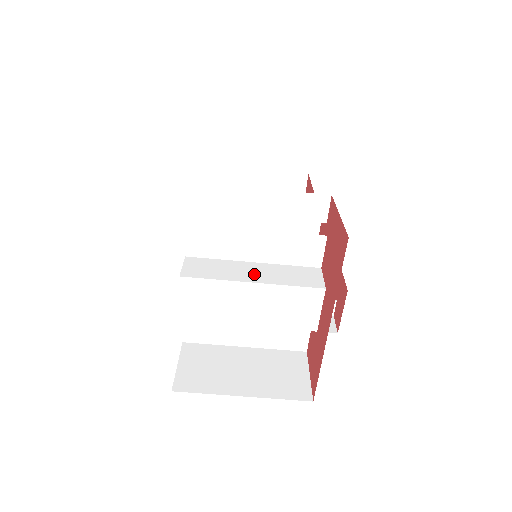
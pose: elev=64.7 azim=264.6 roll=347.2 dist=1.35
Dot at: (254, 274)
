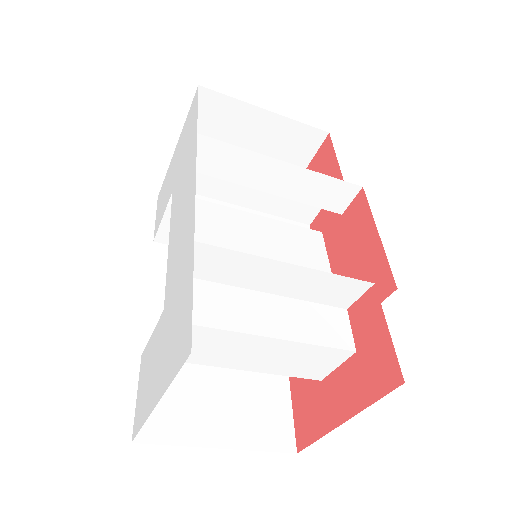
Dot at: (272, 320)
